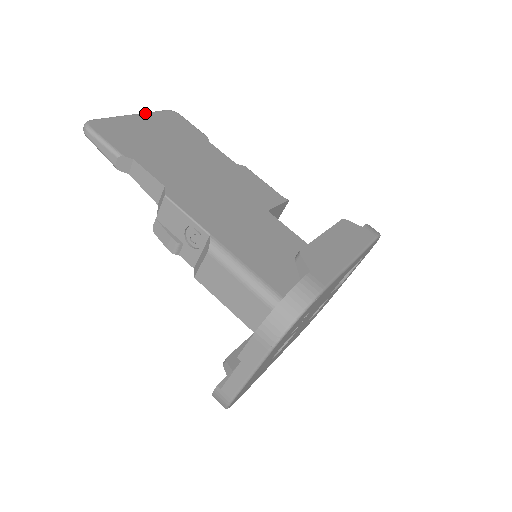
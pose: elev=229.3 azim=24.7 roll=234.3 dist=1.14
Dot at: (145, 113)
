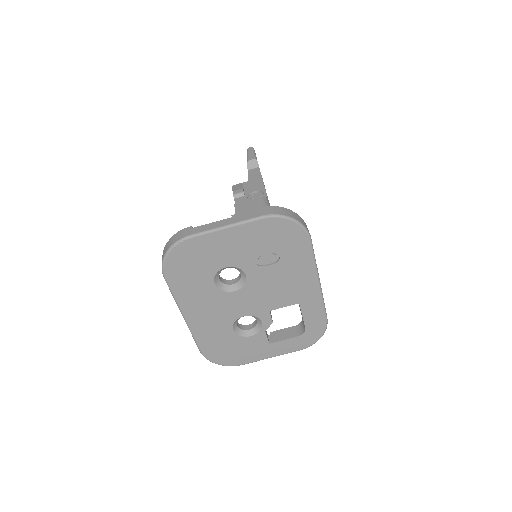
Dot at: occluded
